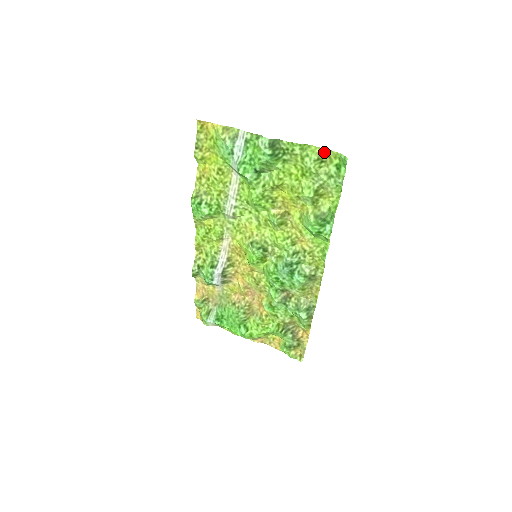
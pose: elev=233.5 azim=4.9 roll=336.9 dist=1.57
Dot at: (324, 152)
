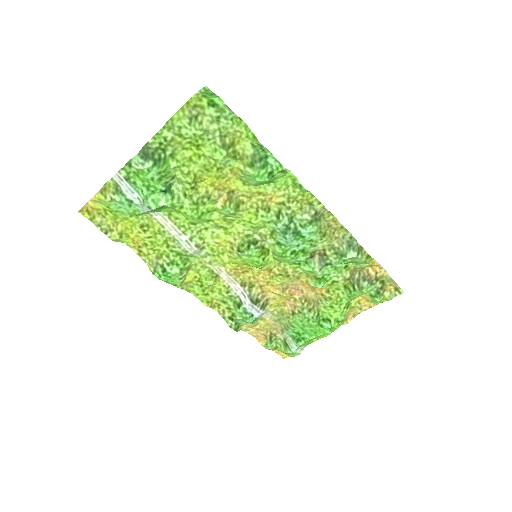
Dot at: (187, 108)
